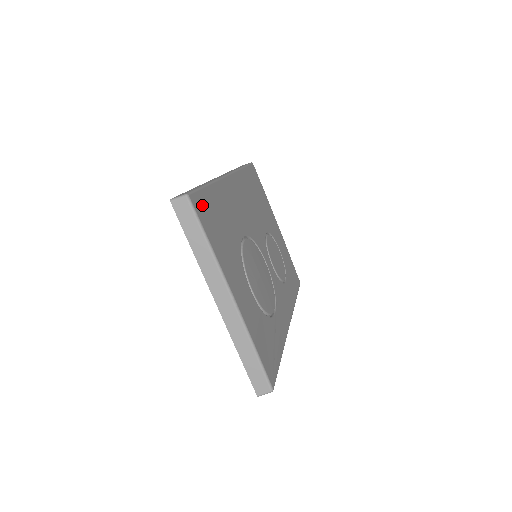
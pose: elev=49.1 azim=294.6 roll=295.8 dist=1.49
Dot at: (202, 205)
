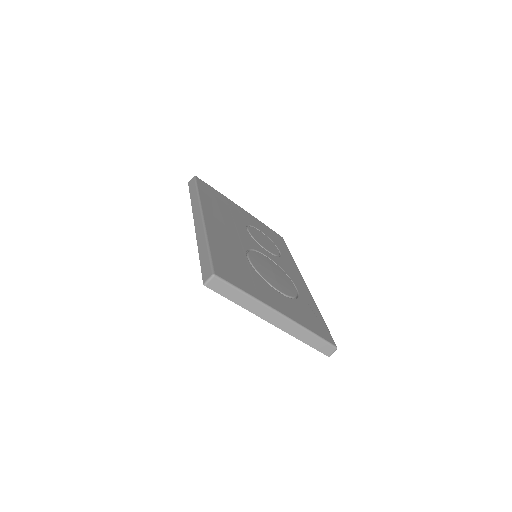
Dot at: (222, 269)
